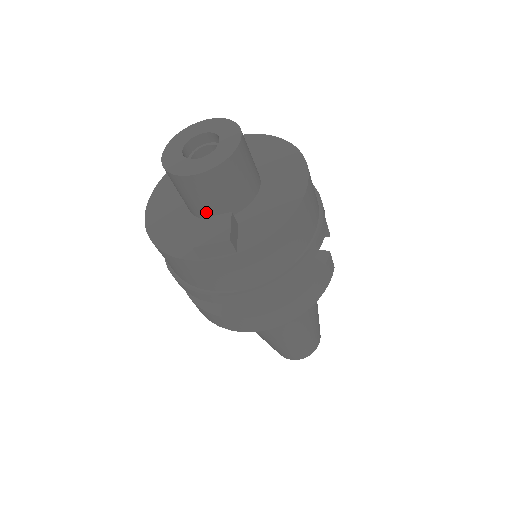
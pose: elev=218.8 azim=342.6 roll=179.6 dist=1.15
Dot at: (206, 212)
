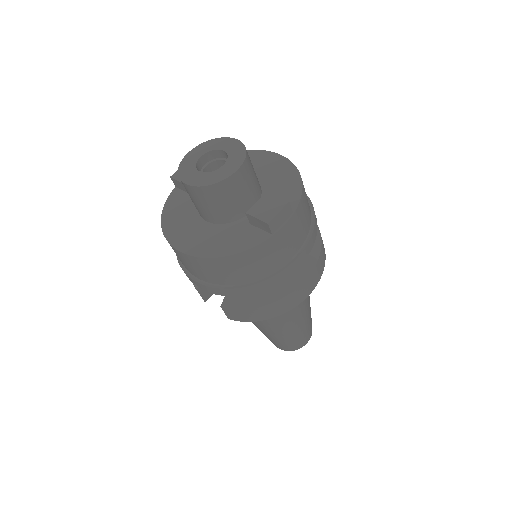
Dot at: (242, 209)
